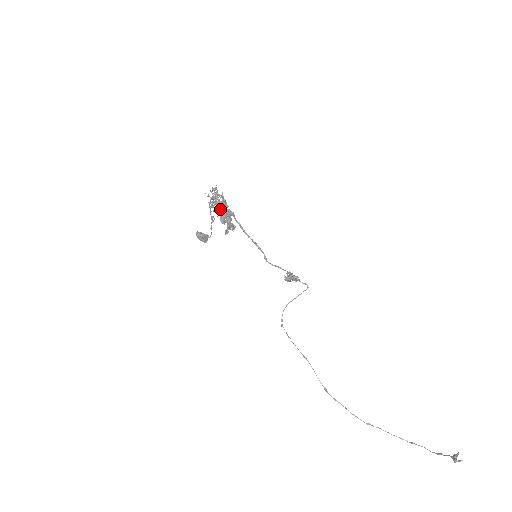
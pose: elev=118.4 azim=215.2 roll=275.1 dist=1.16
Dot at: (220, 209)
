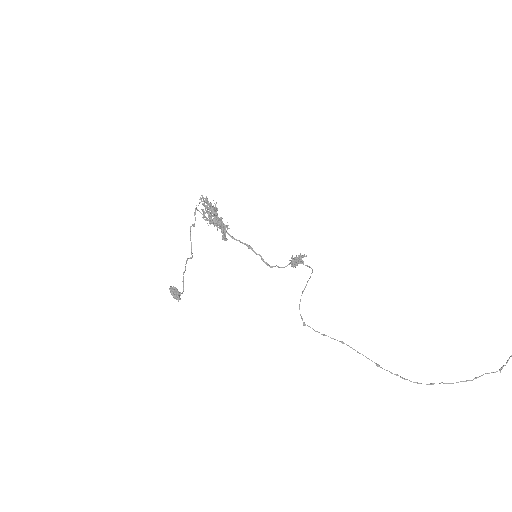
Dot at: (213, 213)
